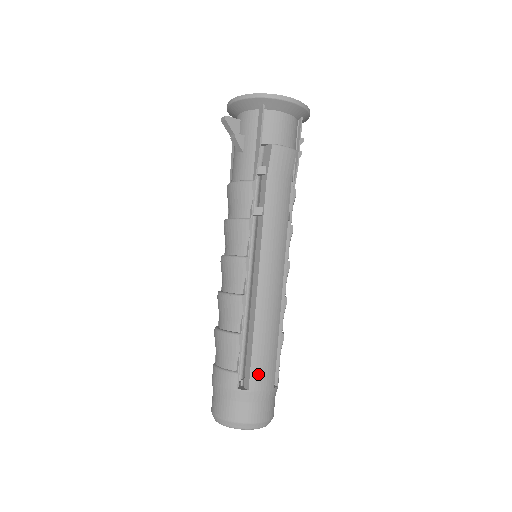
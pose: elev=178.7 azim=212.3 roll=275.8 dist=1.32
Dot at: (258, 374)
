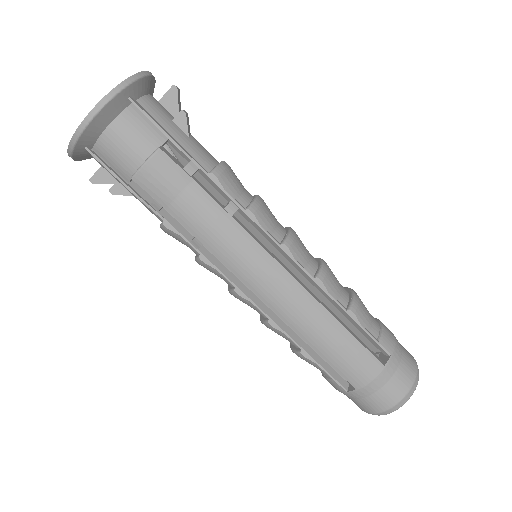
Dot at: (351, 373)
